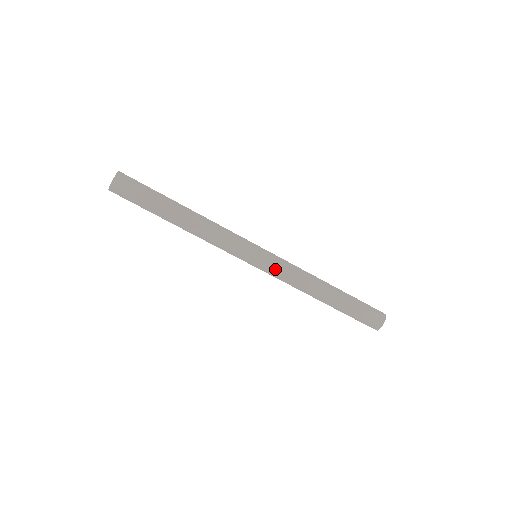
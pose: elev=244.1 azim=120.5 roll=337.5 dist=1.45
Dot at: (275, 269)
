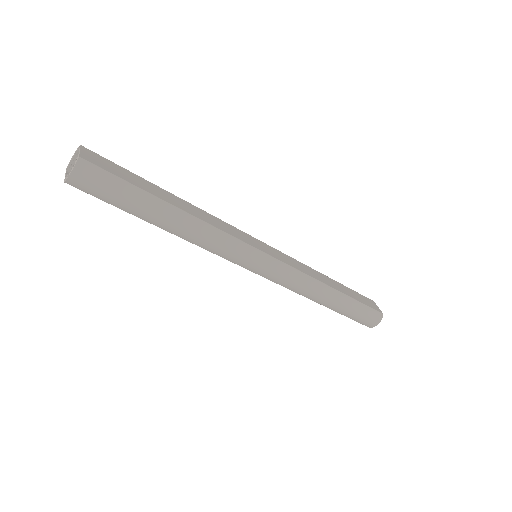
Dot at: (277, 277)
